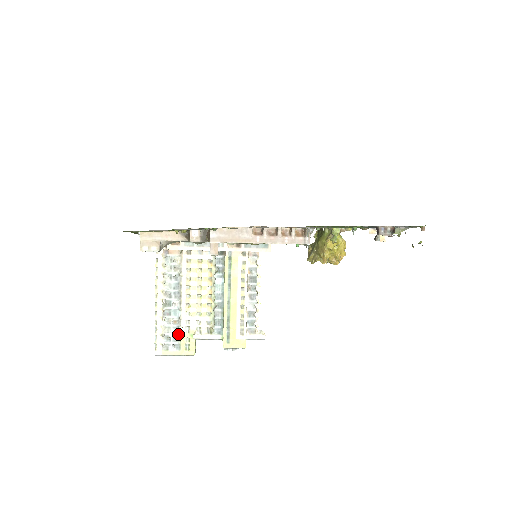
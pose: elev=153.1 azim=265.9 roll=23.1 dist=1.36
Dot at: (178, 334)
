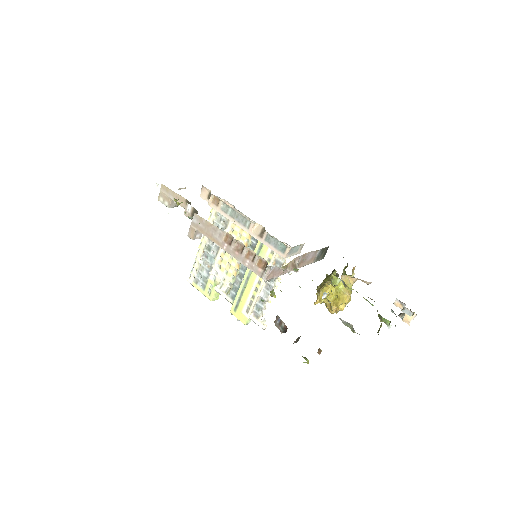
Dot at: (207, 277)
